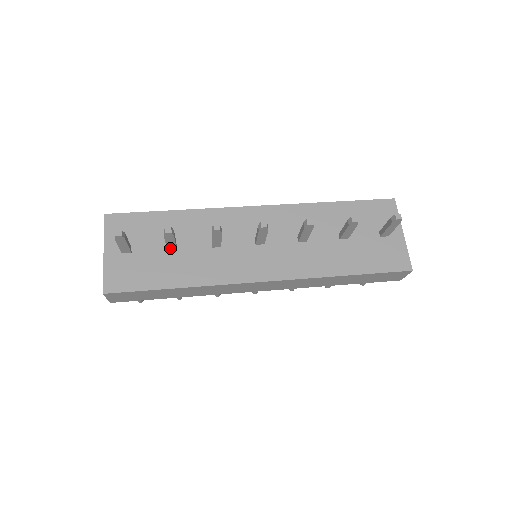
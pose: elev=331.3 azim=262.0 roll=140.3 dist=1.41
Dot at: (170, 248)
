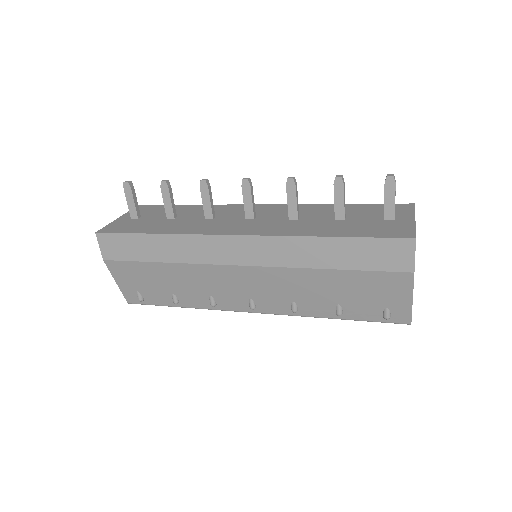
Dot at: (169, 214)
